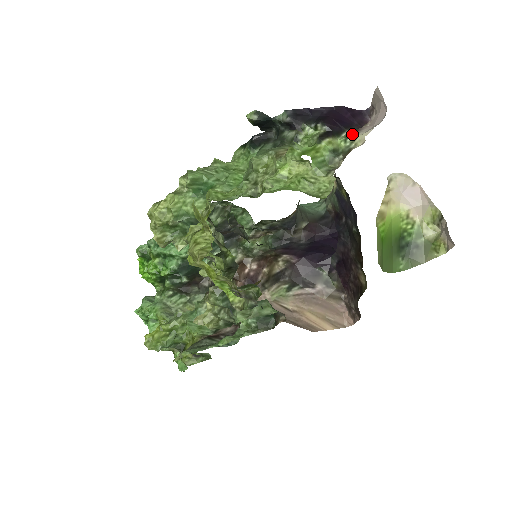
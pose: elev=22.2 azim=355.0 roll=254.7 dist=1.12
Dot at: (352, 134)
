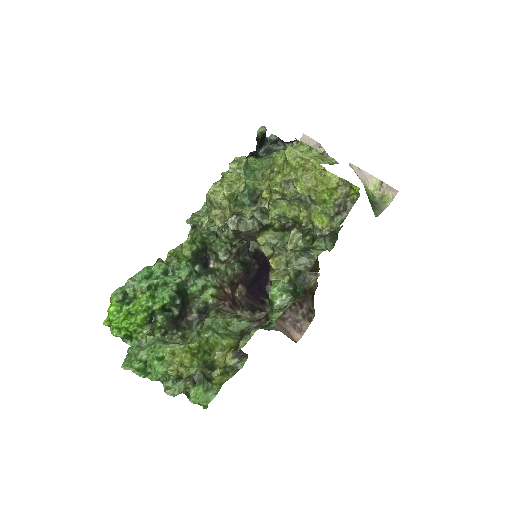
Dot at: occluded
